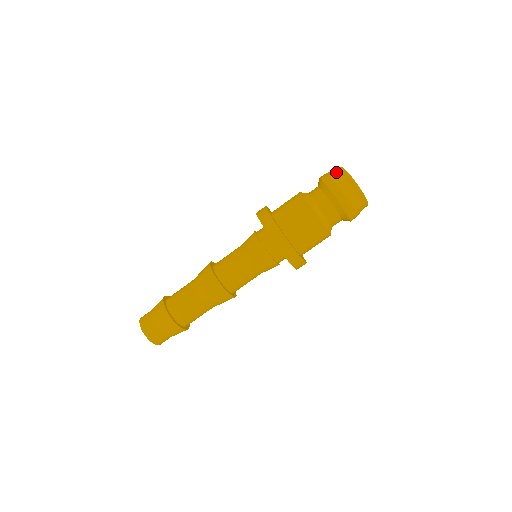
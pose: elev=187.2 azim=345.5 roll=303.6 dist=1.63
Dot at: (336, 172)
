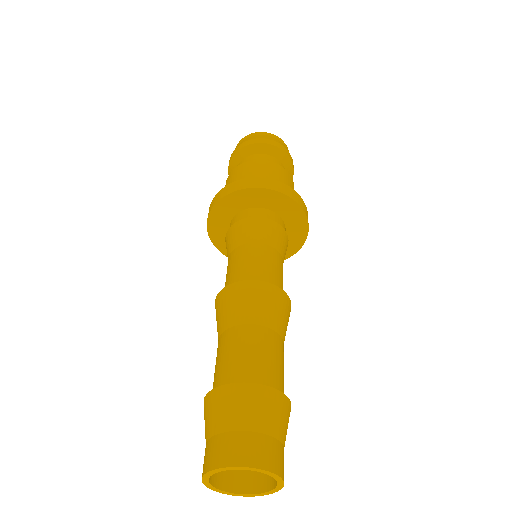
Dot at: occluded
